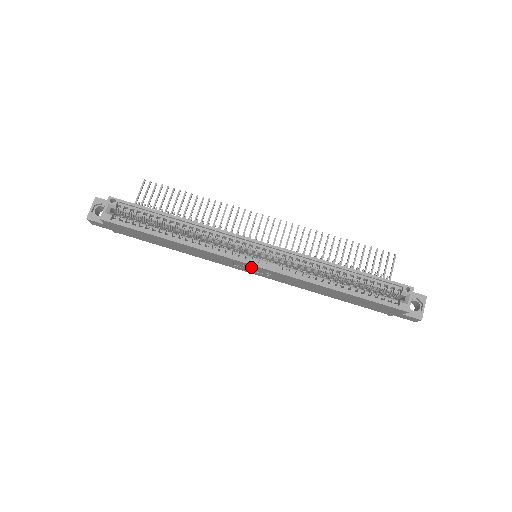
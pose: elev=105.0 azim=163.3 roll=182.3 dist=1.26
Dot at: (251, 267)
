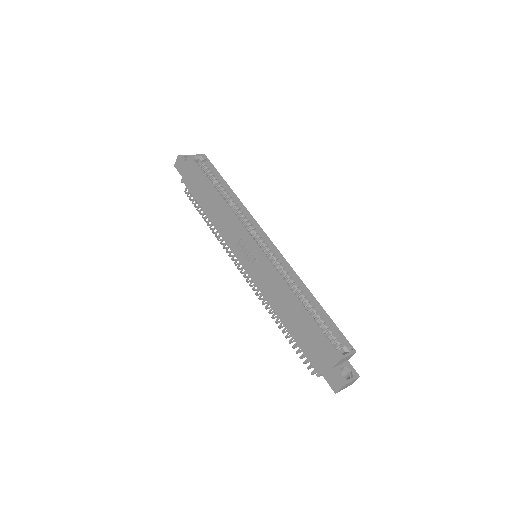
Dot at: (250, 249)
